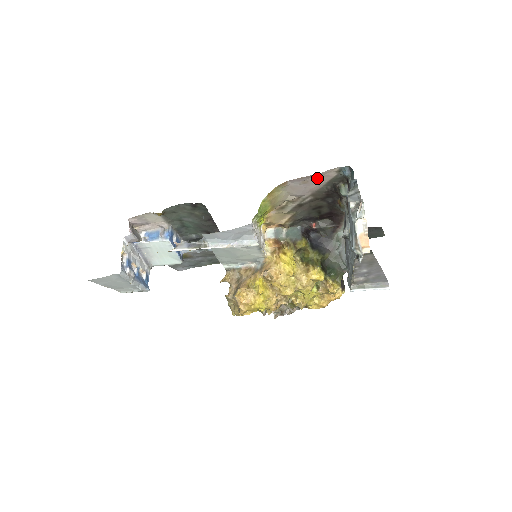
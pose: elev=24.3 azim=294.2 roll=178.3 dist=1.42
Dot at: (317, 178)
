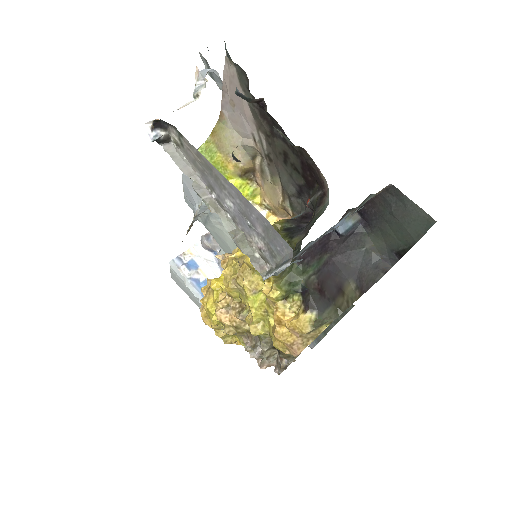
Dot at: (232, 88)
